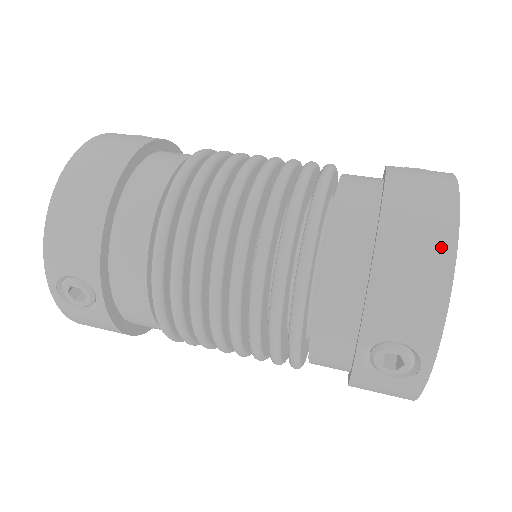
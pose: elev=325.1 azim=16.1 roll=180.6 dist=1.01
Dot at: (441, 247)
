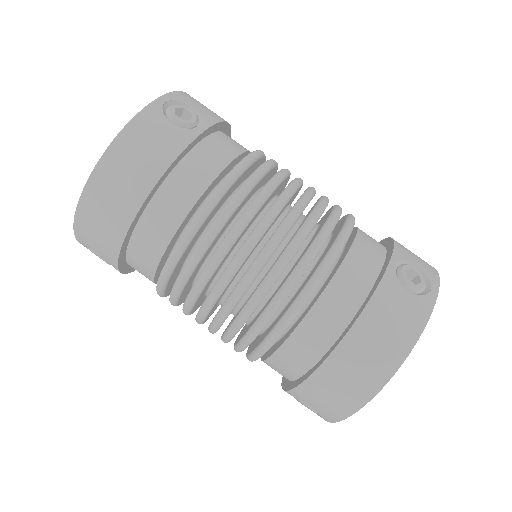
Dot at: (365, 389)
